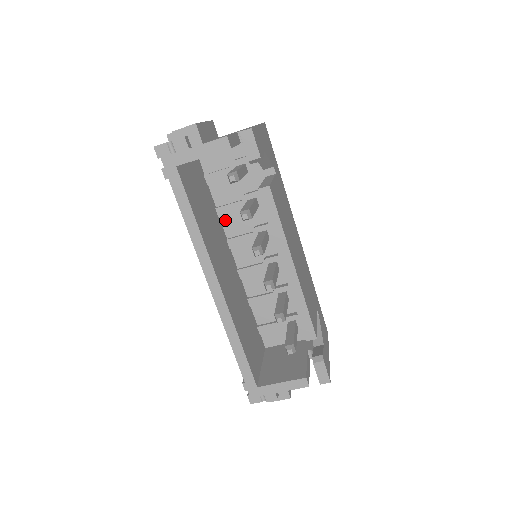
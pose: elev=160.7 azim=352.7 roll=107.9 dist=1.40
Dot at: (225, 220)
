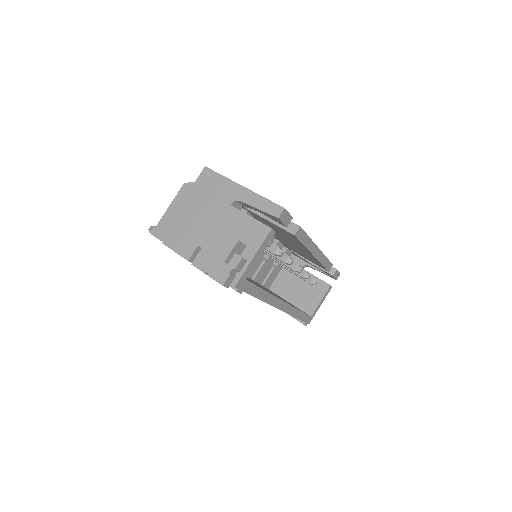
Dot at: occluded
